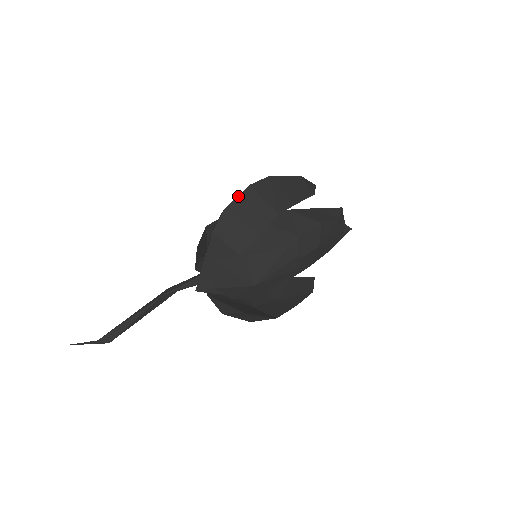
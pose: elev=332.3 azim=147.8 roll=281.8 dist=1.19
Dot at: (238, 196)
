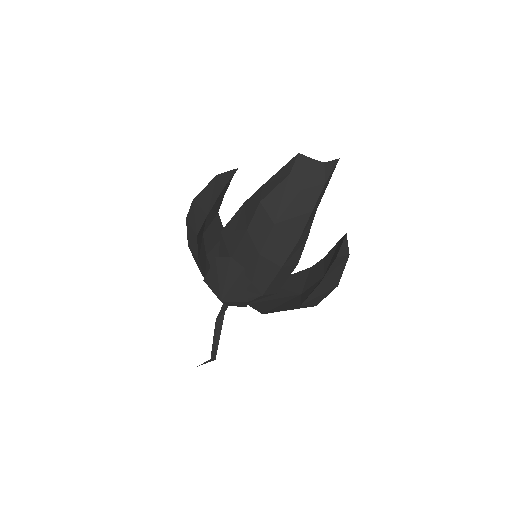
Dot at: (187, 232)
